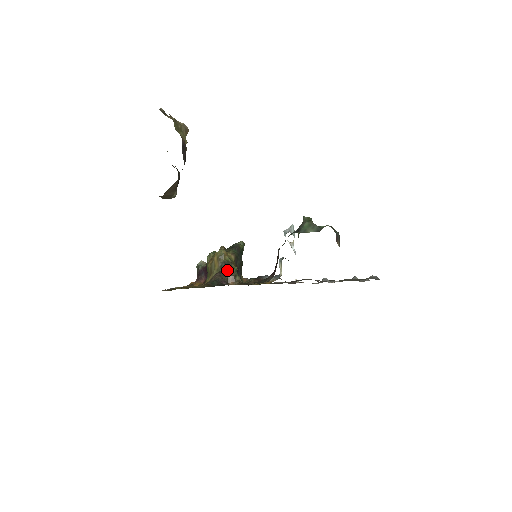
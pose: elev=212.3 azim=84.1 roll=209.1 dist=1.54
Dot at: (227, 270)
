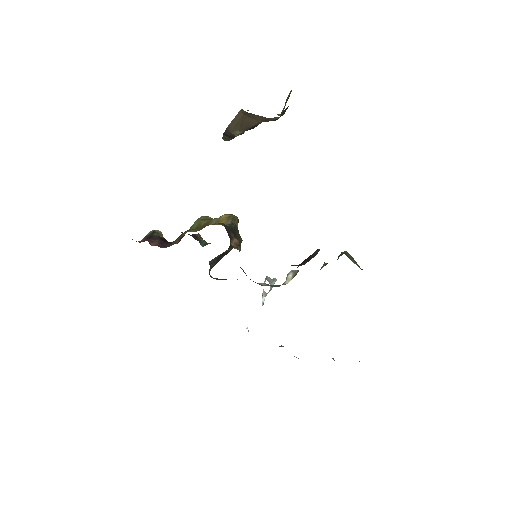
Dot at: (235, 232)
